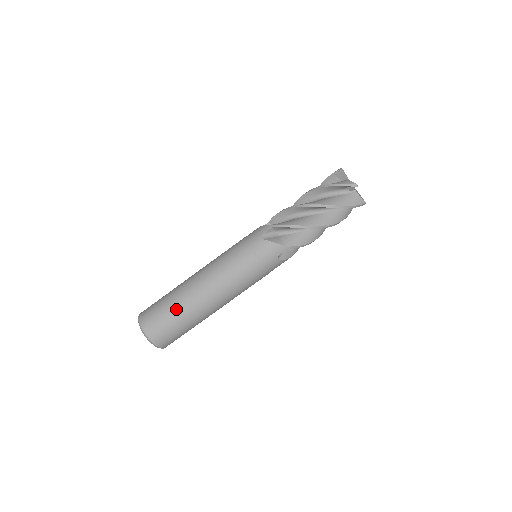
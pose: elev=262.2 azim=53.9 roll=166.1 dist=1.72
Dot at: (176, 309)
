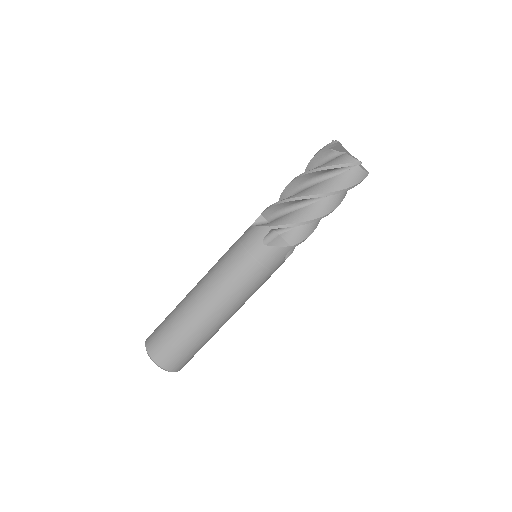
Dot at: (187, 337)
